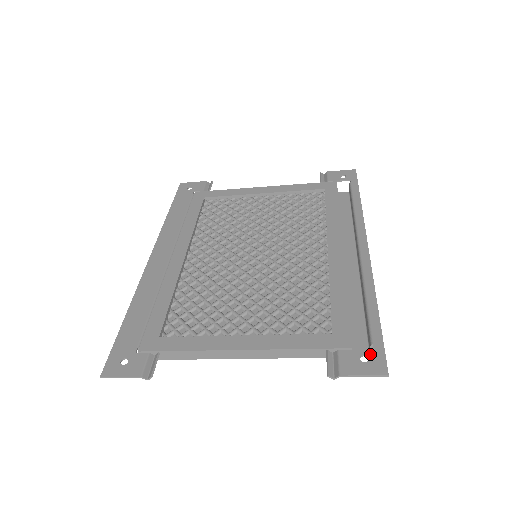
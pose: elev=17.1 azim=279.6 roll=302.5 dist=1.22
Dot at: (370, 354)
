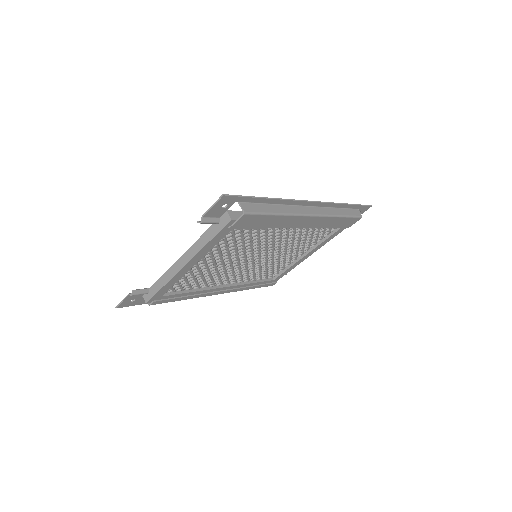
Dot at: (230, 202)
